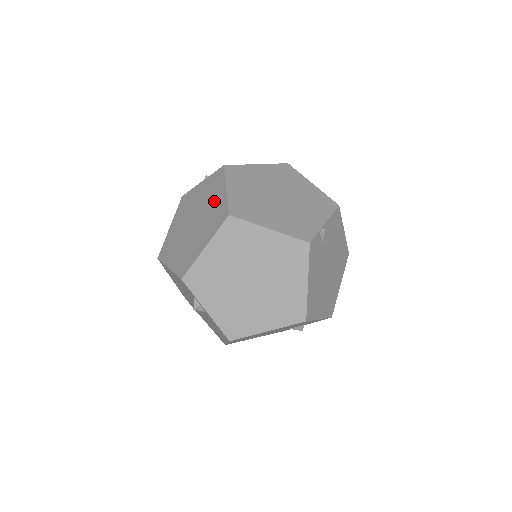
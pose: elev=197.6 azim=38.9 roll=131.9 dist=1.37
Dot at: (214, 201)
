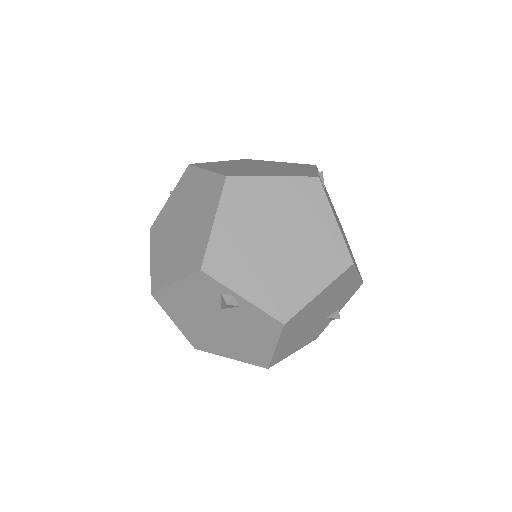
Dot at: (197, 189)
